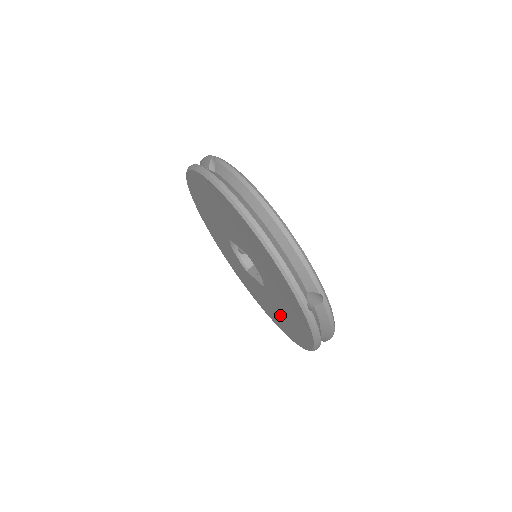
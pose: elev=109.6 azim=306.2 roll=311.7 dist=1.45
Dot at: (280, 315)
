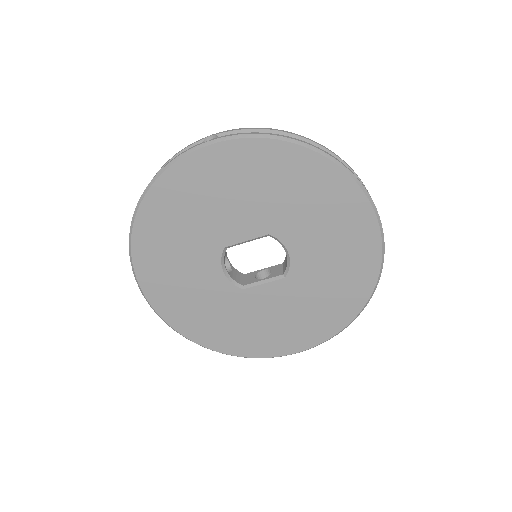
Dot at: (304, 310)
